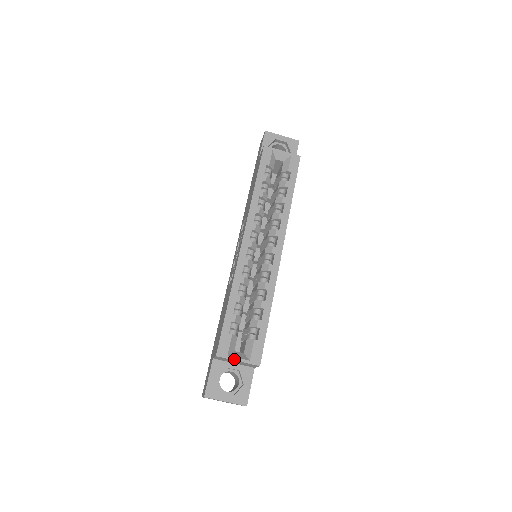
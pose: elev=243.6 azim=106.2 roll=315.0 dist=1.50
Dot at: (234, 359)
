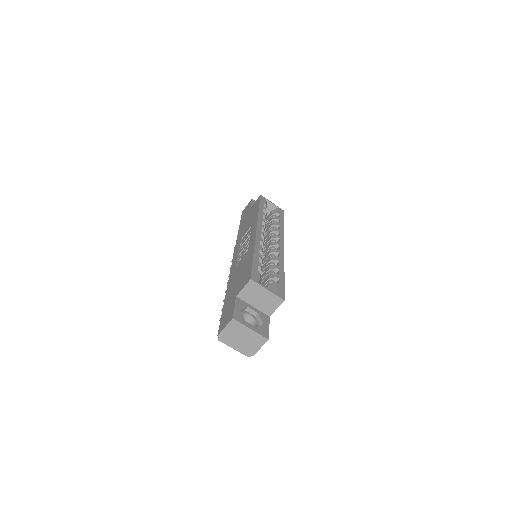
Dot at: (265, 287)
